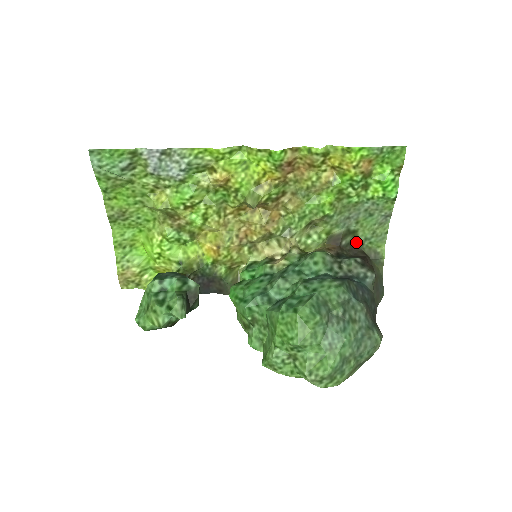
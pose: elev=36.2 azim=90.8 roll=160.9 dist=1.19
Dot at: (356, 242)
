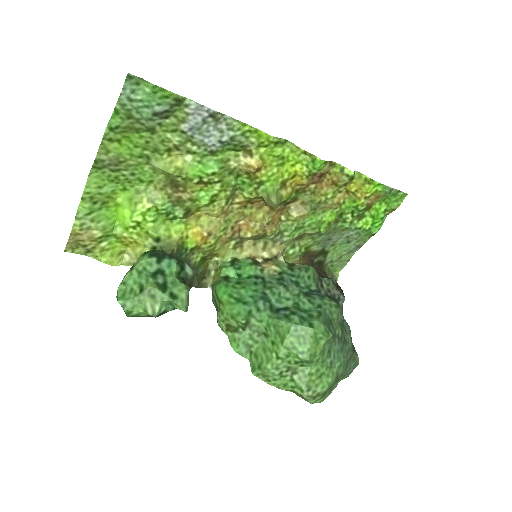
Dot at: (323, 262)
